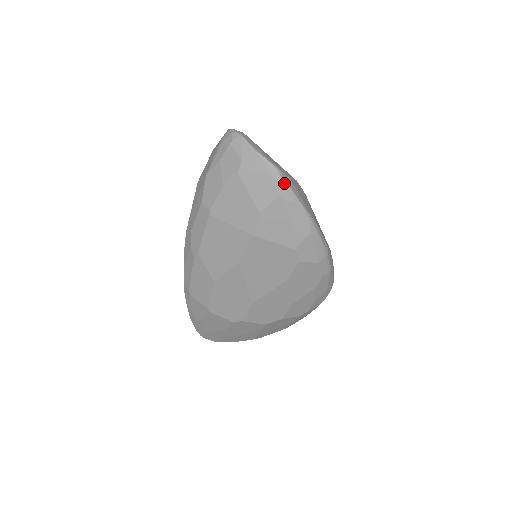
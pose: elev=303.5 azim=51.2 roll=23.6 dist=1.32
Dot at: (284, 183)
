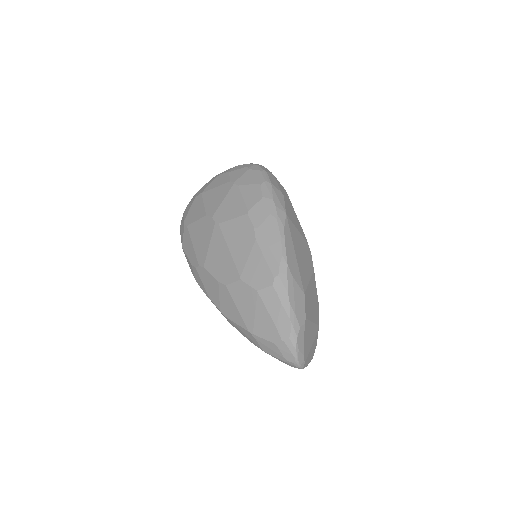
Dot at: occluded
